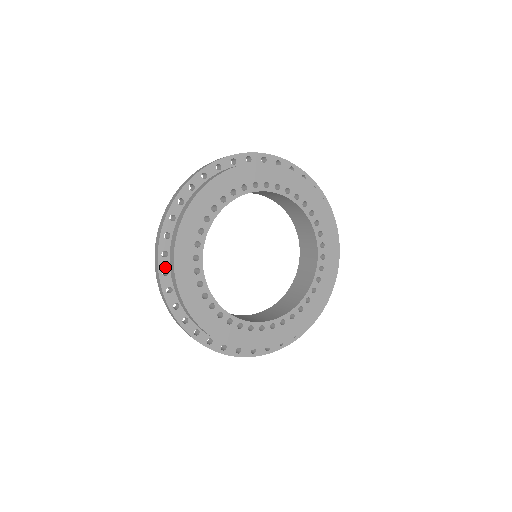
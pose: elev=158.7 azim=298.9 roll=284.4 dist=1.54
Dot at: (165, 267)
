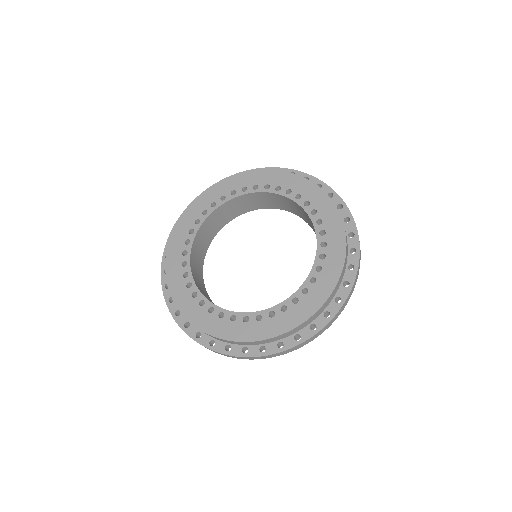
Dot at: occluded
